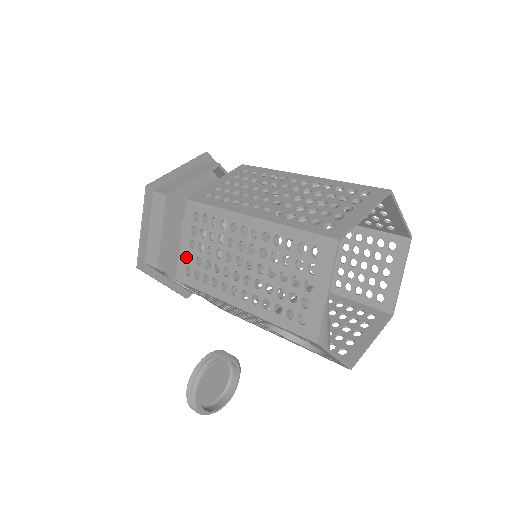
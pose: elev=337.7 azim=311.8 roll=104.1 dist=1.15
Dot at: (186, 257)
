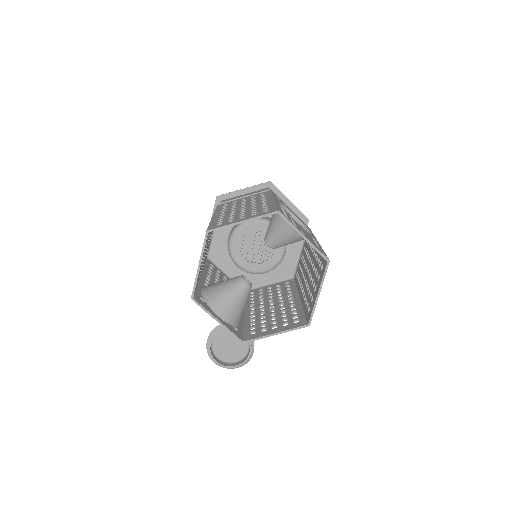
Dot at: occluded
